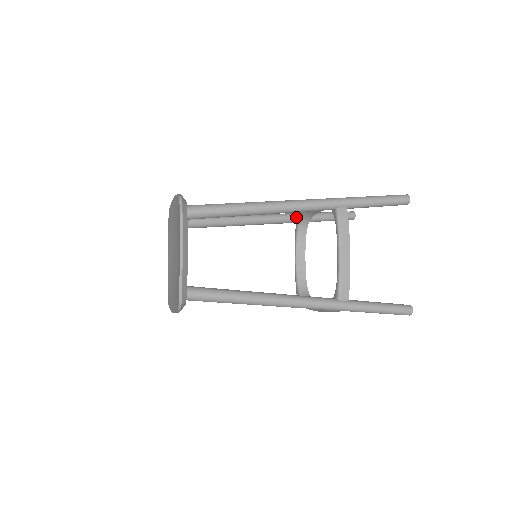
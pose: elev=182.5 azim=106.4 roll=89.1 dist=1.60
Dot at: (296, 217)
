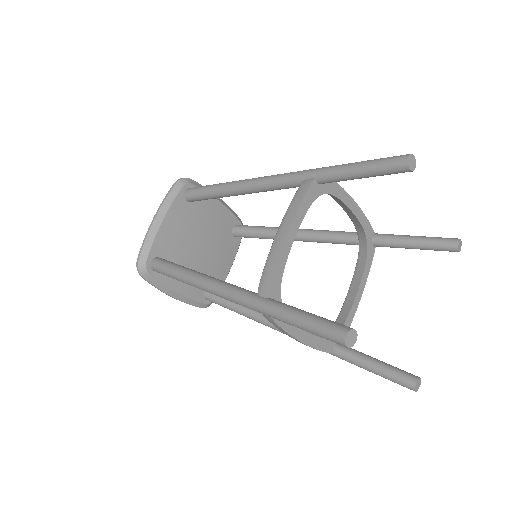
Dot at: (357, 236)
